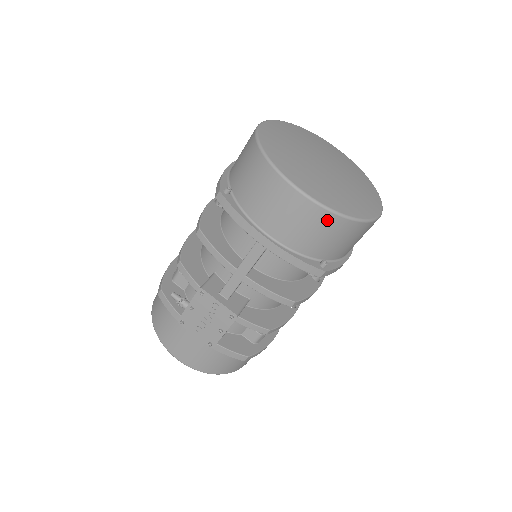
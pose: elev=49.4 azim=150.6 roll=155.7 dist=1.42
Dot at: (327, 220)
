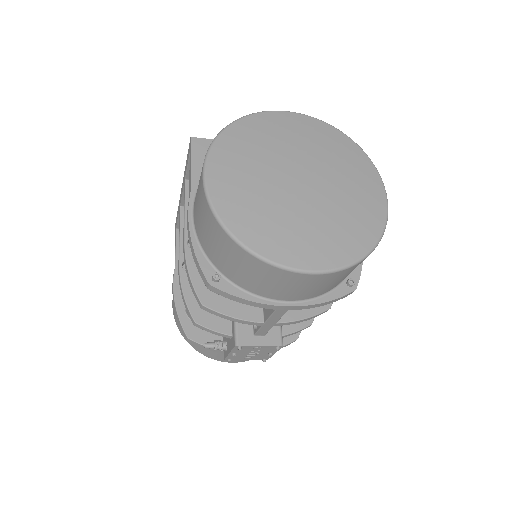
Dot at: (347, 271)
